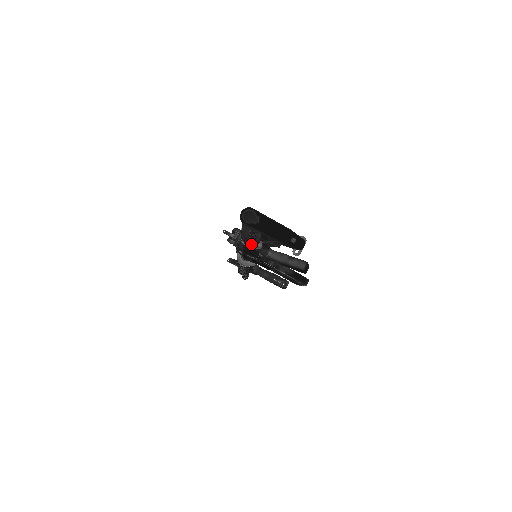
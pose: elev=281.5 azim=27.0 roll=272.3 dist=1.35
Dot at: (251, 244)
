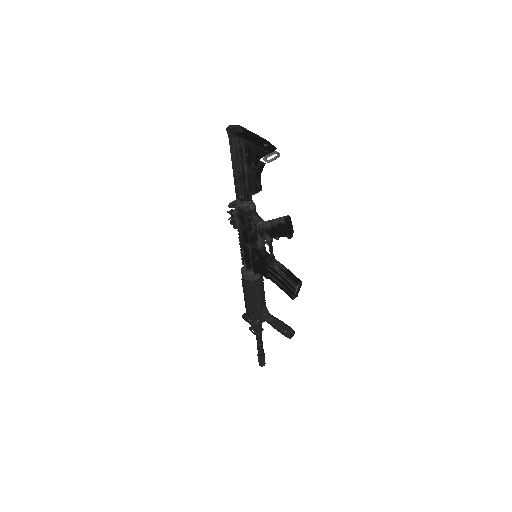
Dot at: (242, 198)
